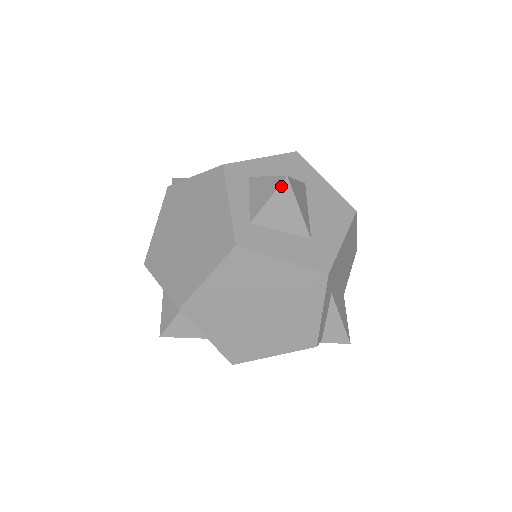
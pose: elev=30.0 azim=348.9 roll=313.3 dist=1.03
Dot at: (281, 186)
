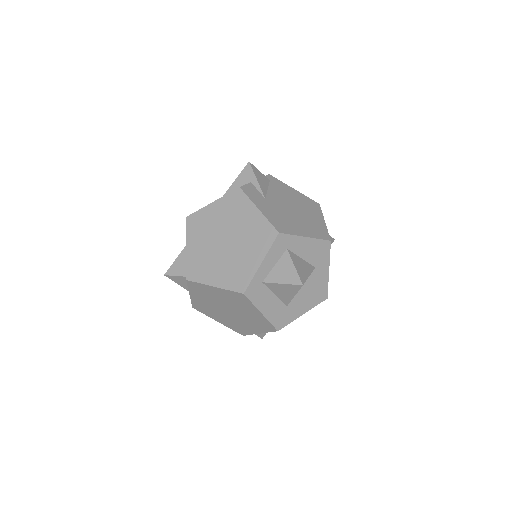
Dot at: (295, 285)
